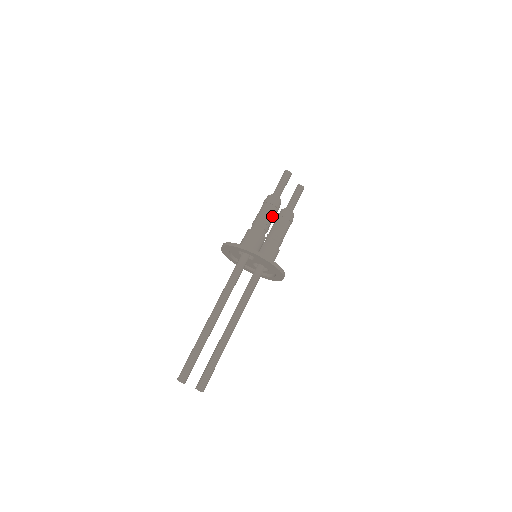
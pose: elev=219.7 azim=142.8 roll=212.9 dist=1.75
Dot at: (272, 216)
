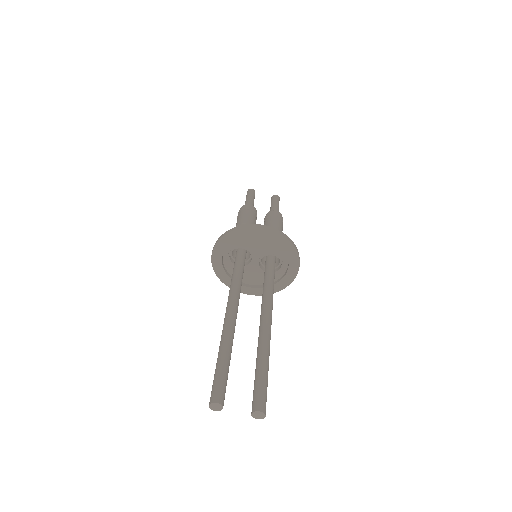
Dot at: (249, 217)
